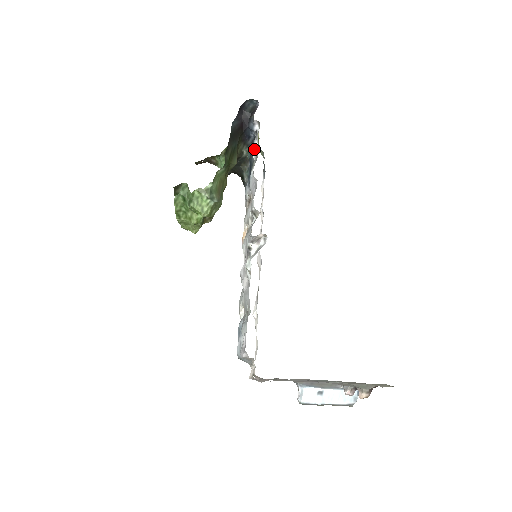
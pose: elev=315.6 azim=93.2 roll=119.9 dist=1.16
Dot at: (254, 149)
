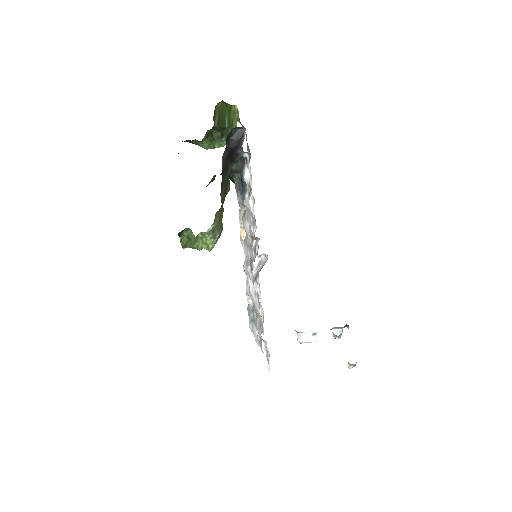
Dot at: (246, 178)
